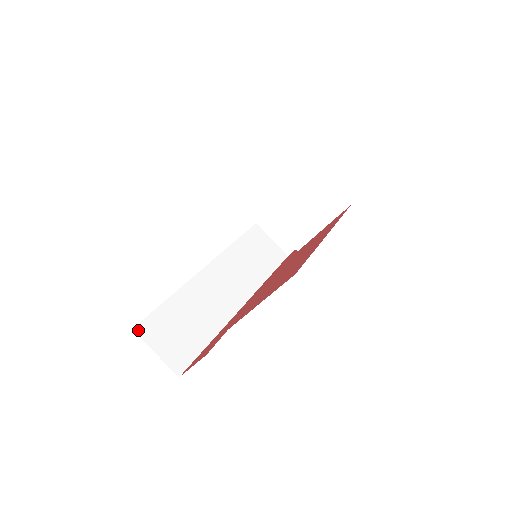
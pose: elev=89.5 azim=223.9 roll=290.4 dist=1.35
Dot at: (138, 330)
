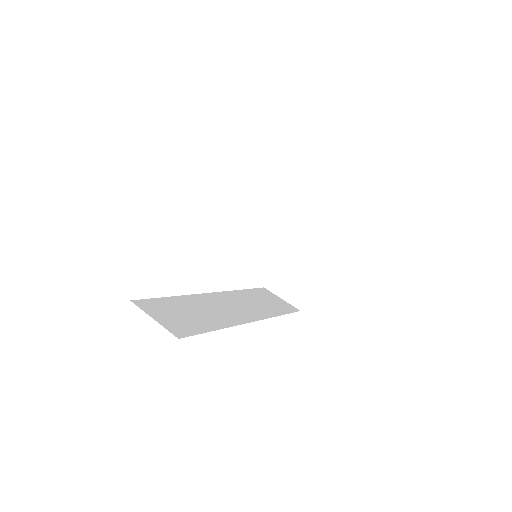
Dot at: (136, 303)
